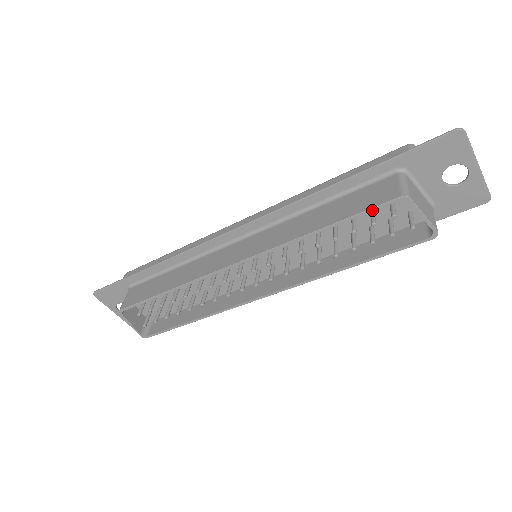
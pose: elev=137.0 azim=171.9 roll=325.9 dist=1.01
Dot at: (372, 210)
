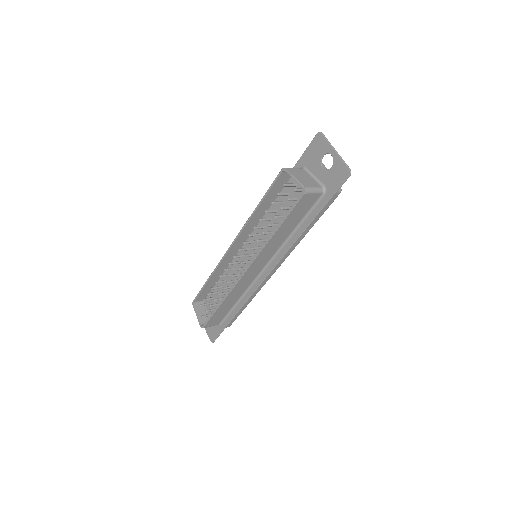
Dot at: (273, 183)
